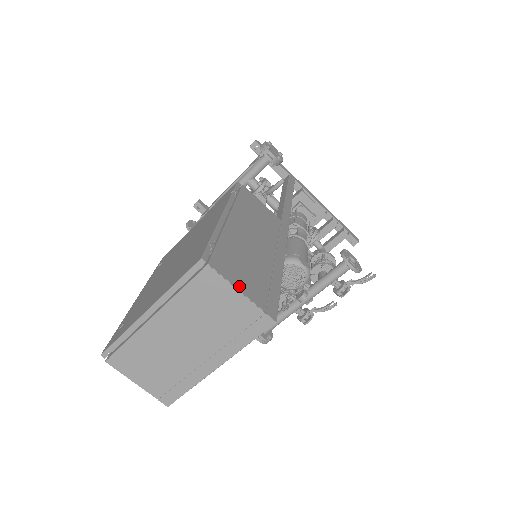
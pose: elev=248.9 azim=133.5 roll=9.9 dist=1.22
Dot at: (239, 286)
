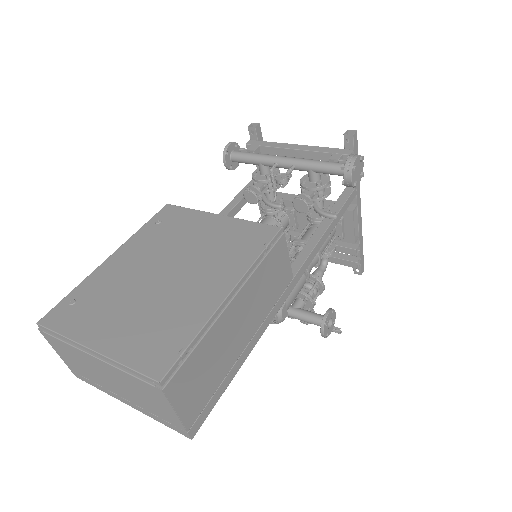
Dot at: (180, 407)
